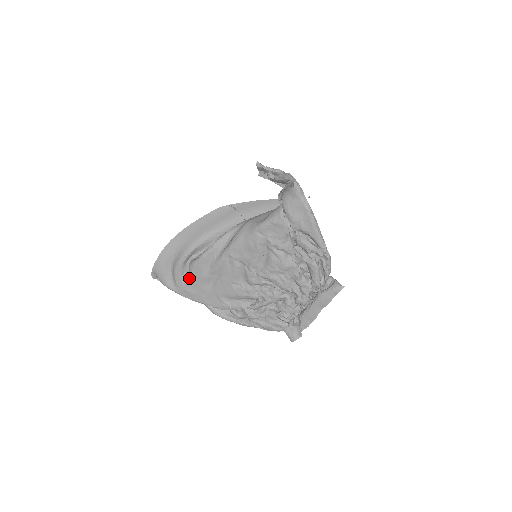
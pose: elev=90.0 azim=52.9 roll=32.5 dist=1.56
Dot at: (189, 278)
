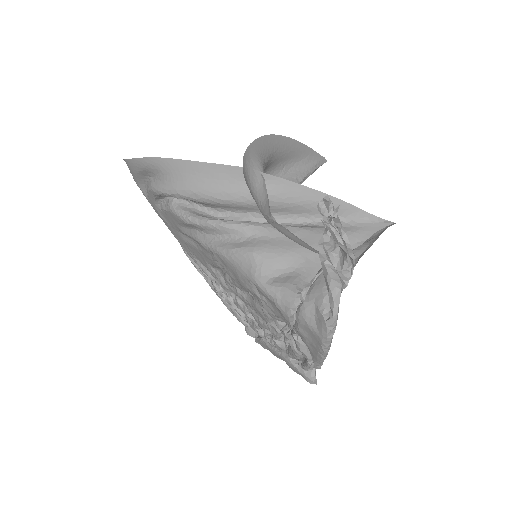
Dot at: (163, 210)
